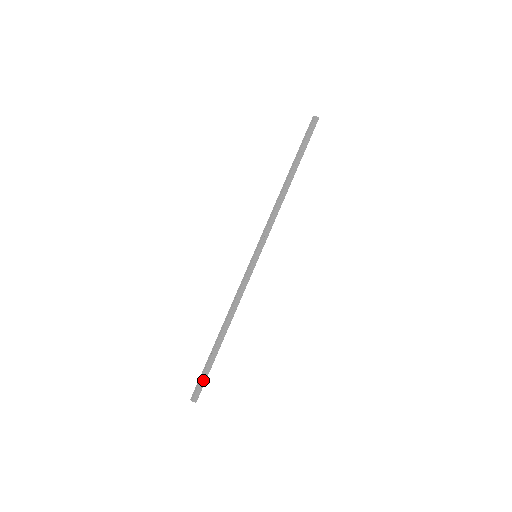
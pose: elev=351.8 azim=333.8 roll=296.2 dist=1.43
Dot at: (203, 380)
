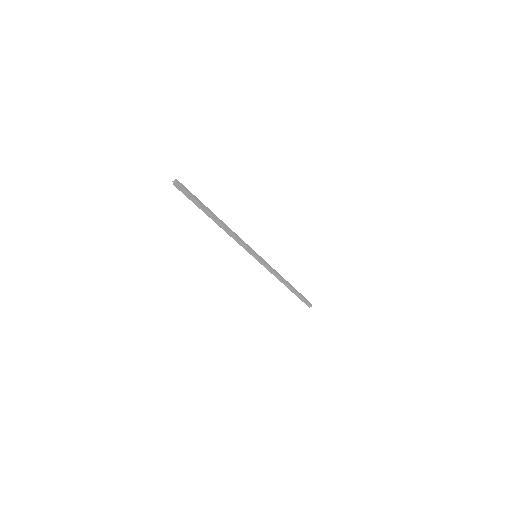
Dot at: (304, 301)
